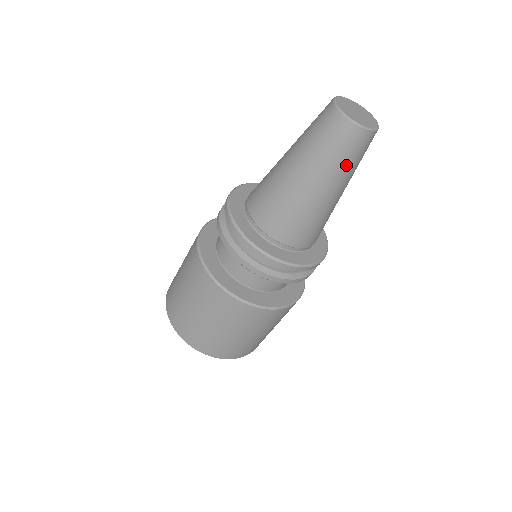
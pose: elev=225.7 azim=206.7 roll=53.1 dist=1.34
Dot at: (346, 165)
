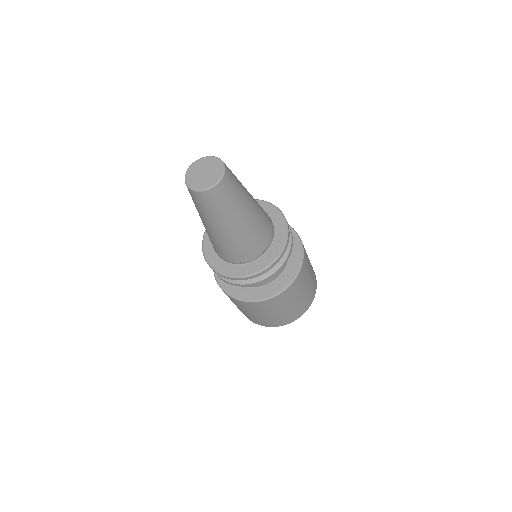
Dot at: (235, 201)
